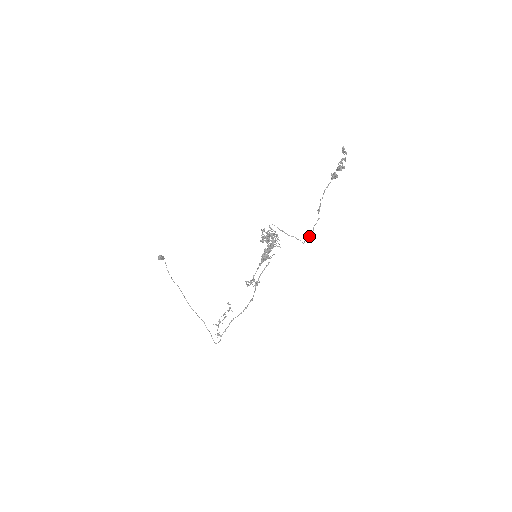
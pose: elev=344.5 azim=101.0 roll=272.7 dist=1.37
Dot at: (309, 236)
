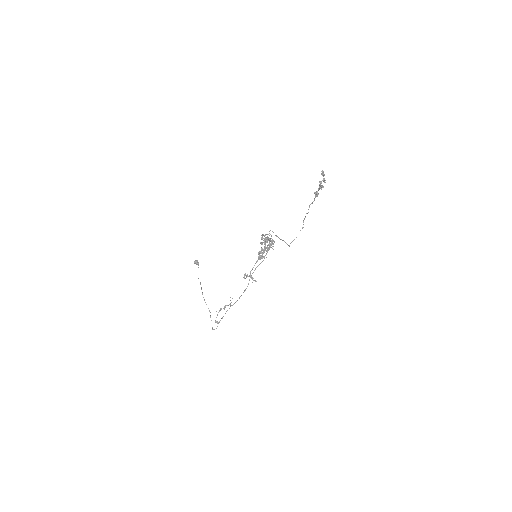
Dot at: (293, 240)
